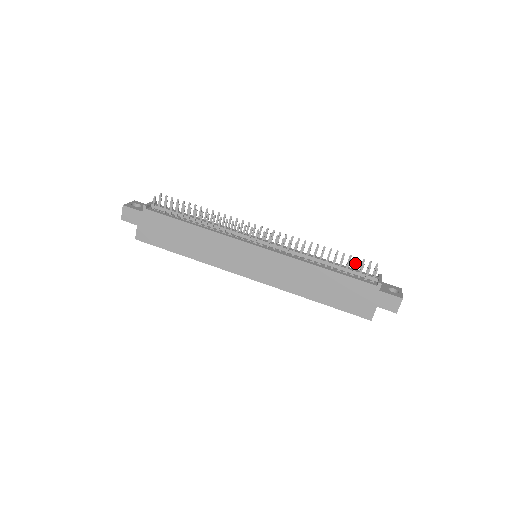
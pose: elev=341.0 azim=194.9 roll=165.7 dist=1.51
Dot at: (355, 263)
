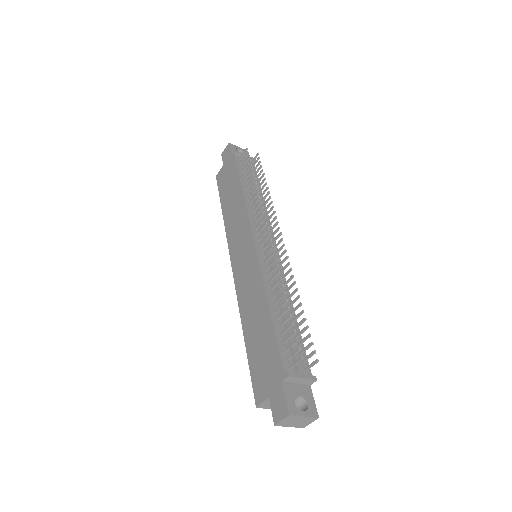
Dot at: (293, 331)
